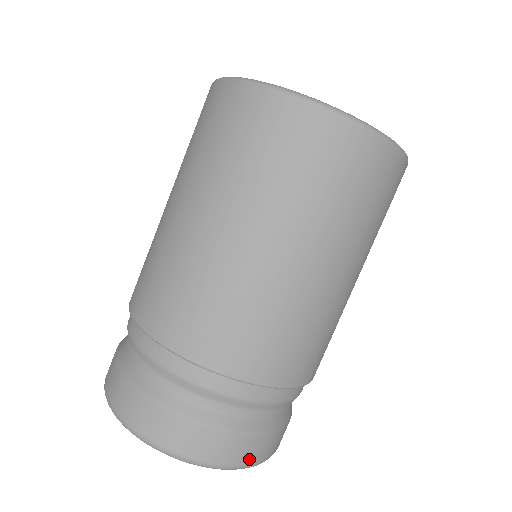
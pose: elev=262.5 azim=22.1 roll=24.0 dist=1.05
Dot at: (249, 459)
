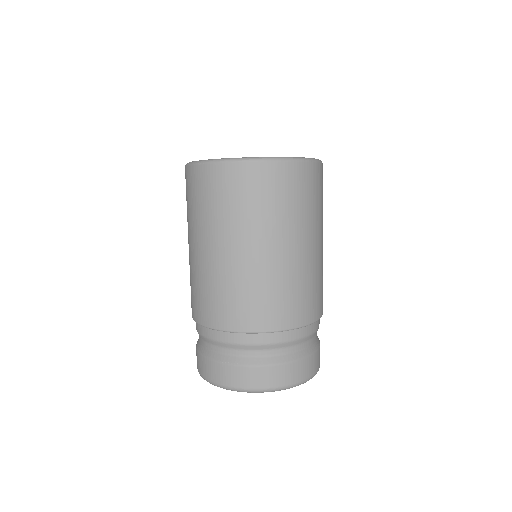
Dot at: (306, 375)
